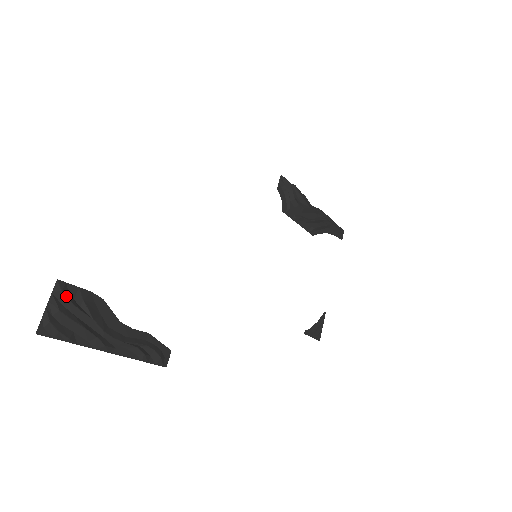
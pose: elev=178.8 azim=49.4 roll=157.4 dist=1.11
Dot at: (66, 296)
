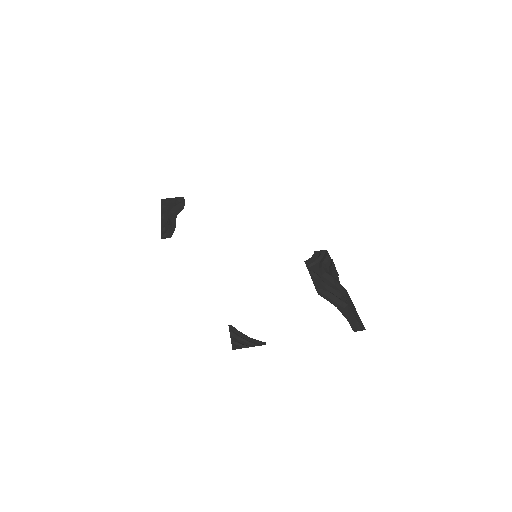
Dot at: (179, 199)
